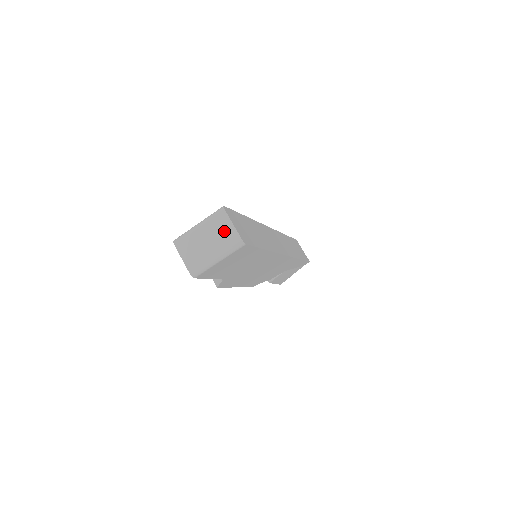
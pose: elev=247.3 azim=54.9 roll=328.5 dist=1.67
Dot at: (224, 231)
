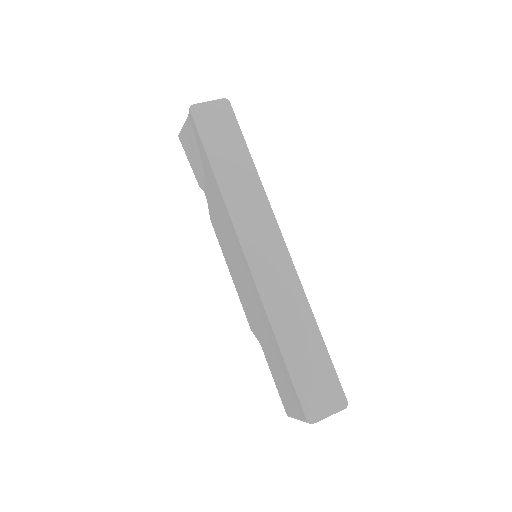
Dot at: occluded
